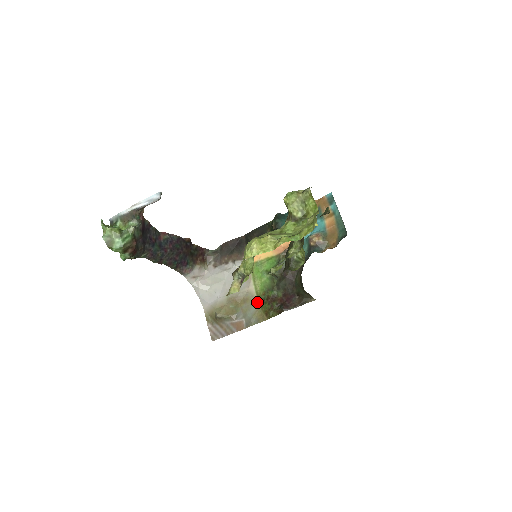
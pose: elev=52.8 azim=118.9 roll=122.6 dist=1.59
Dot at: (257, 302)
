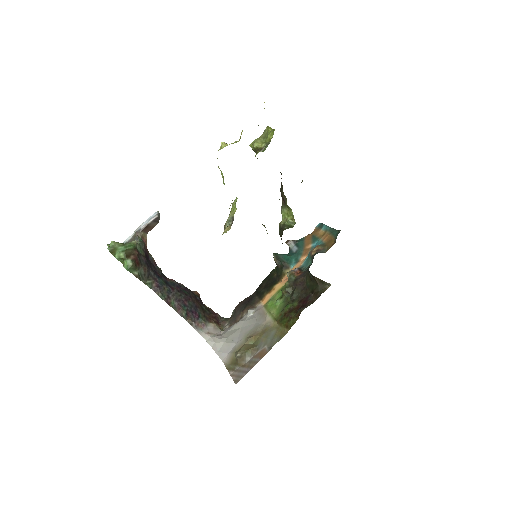
Dot at: (276, 325)
